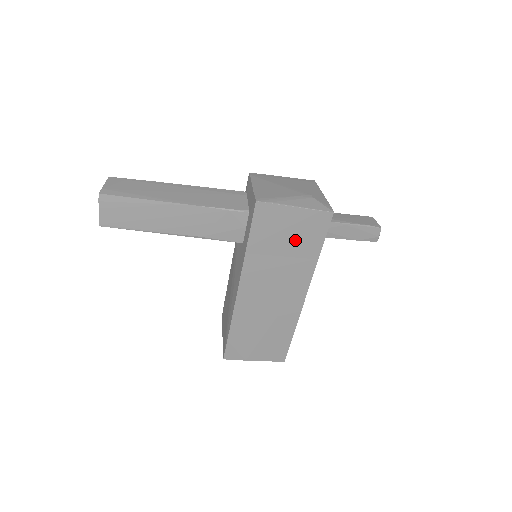
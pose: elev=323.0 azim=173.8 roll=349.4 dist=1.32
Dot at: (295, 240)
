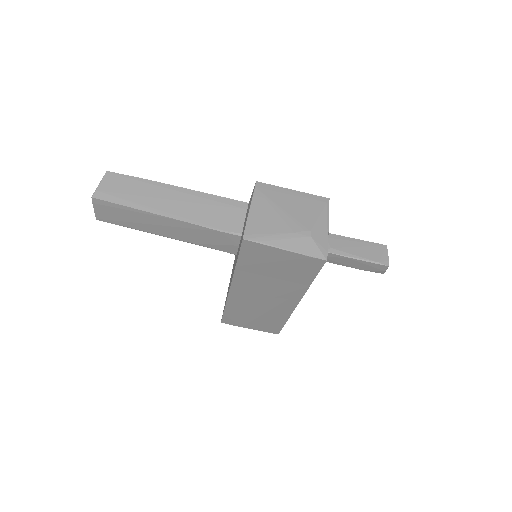
Dot at: (285, 270)
